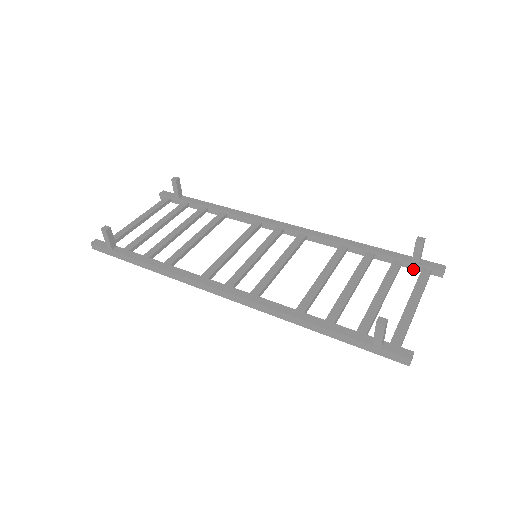
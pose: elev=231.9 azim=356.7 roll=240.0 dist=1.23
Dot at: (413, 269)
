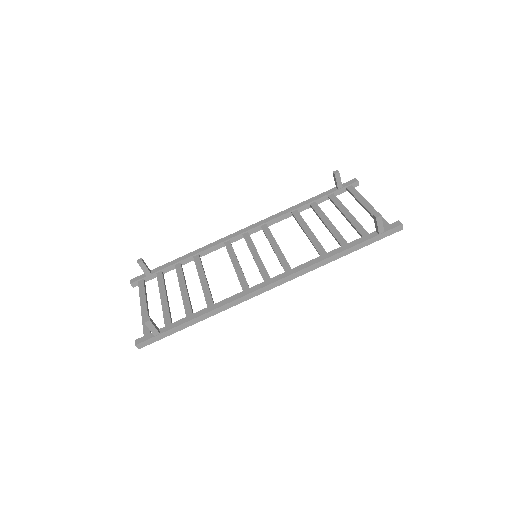
Dot at: (341, 193)
